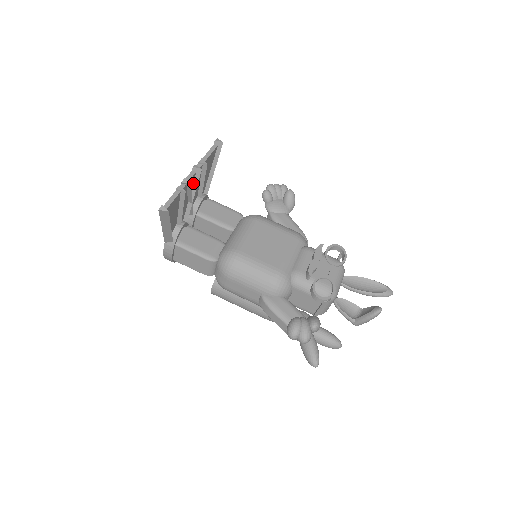
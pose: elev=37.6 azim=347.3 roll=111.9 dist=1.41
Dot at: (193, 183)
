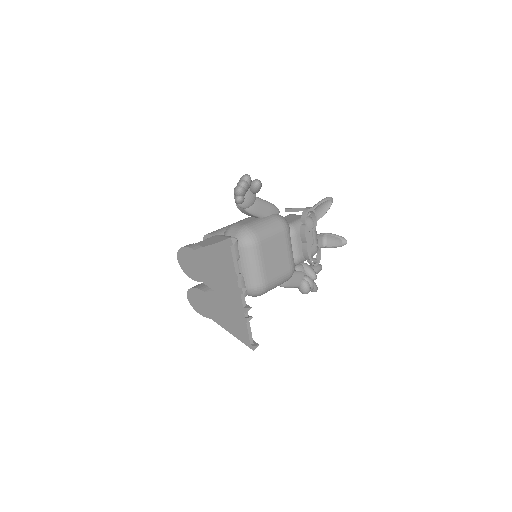
Dot at: occluded
